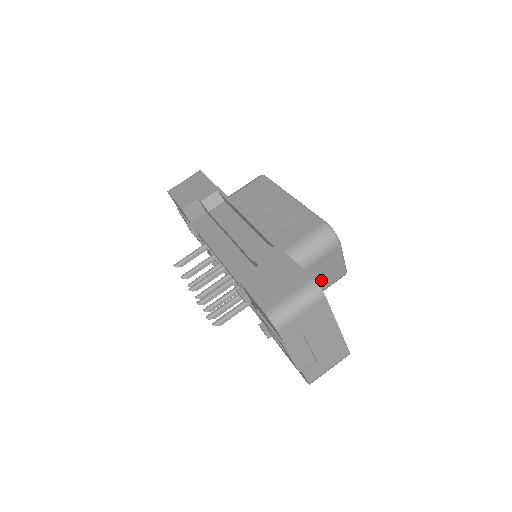
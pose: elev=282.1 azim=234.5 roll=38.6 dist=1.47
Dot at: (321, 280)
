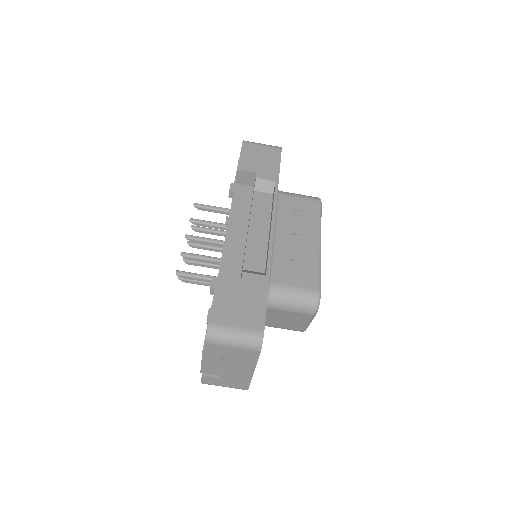
Dot at: (280, 322)
